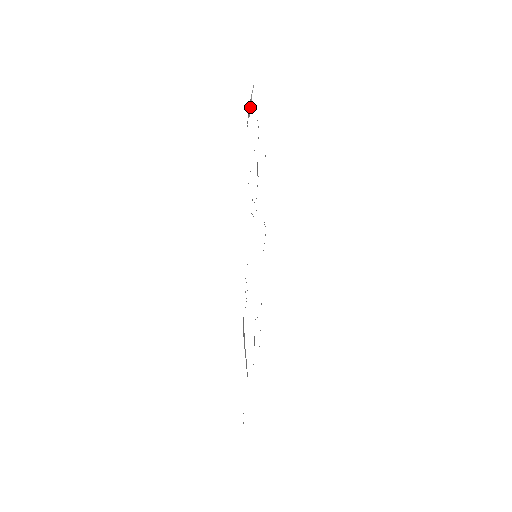
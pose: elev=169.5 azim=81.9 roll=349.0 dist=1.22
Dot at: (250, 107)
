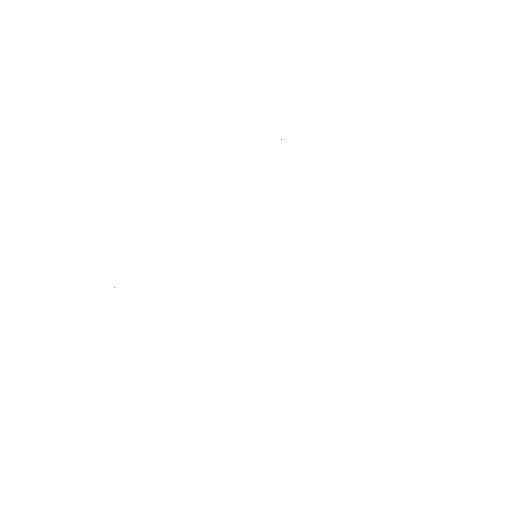
Dot at: occluded
